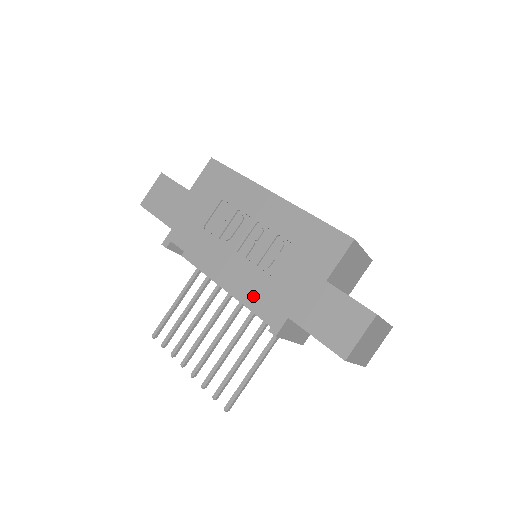
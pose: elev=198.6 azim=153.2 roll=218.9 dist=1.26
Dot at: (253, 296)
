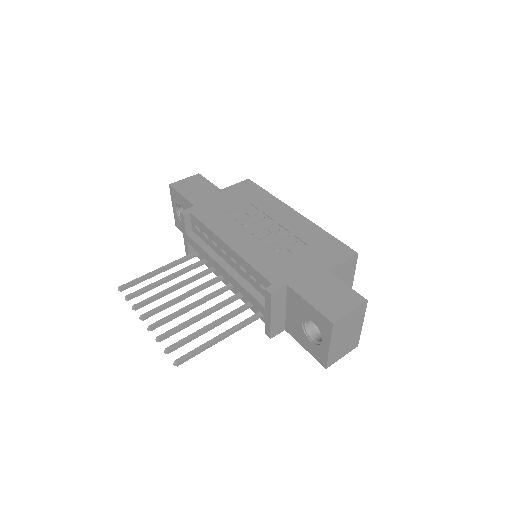
Dot at: (258, 264)
